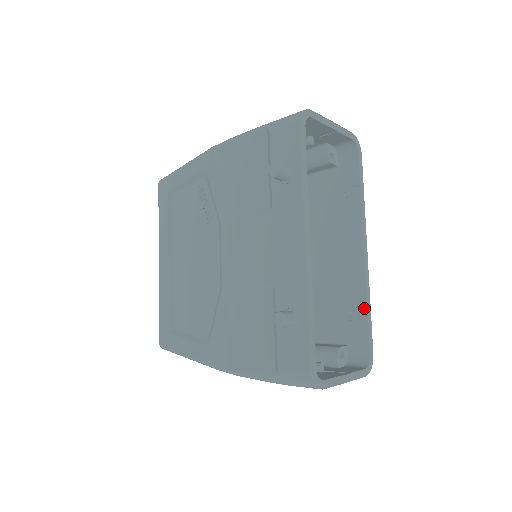
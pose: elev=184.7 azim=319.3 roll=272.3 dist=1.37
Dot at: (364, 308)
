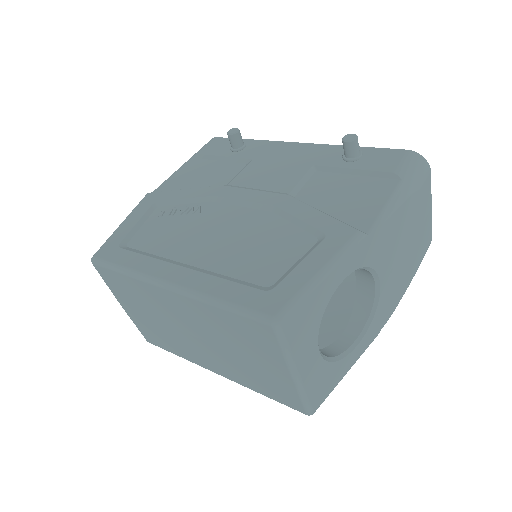
Dot at: occluded
